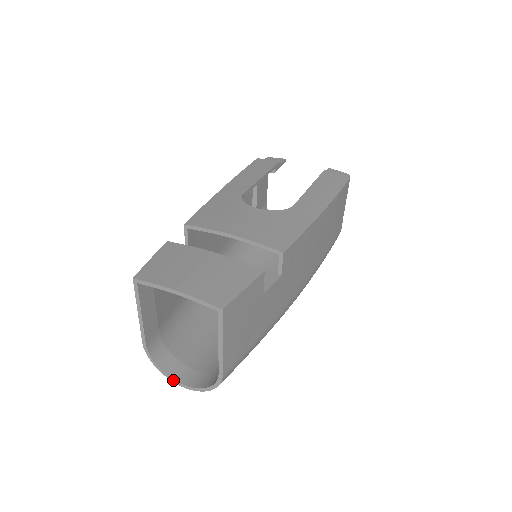
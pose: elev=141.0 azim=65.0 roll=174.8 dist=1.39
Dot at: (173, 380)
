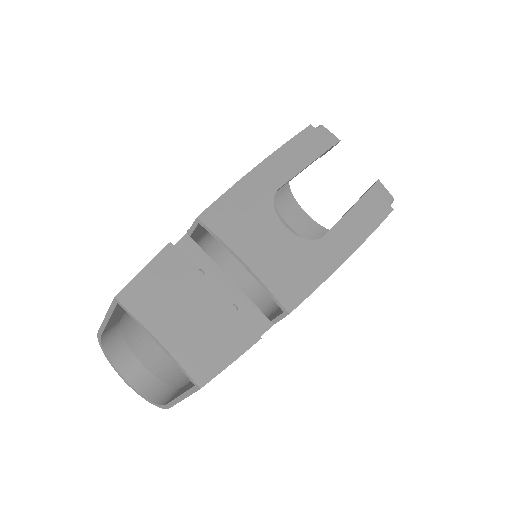
Dot at: (116, 370)
